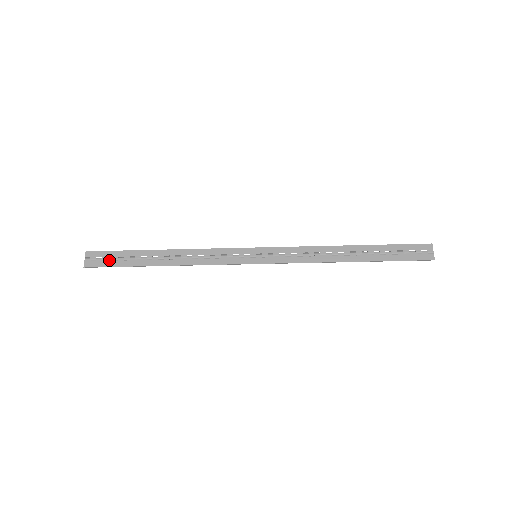
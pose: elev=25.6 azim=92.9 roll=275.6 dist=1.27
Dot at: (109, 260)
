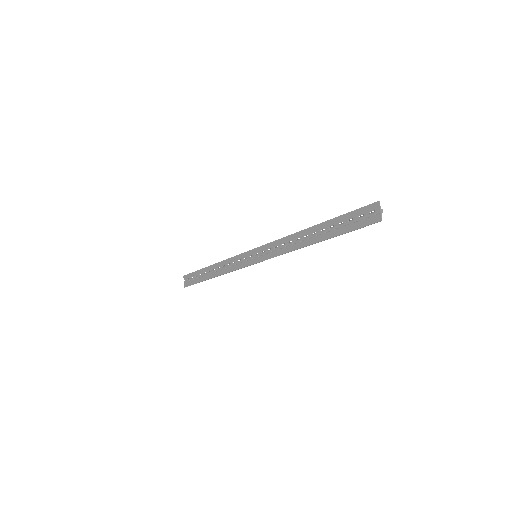
Dot at: (192, 280)
